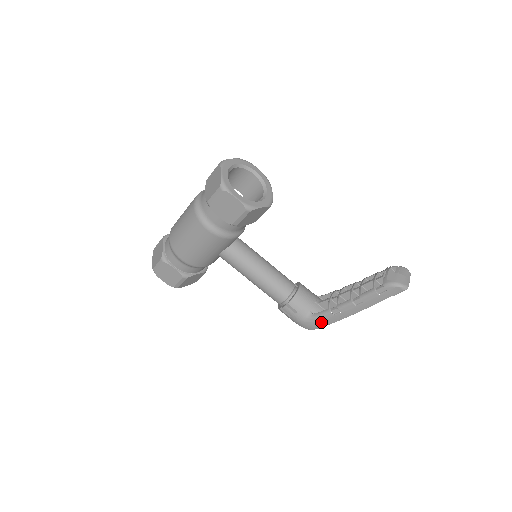
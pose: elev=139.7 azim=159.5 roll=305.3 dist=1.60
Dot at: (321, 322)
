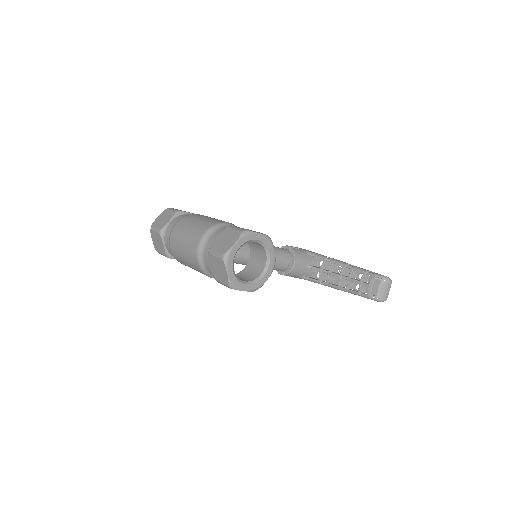
Dot at: occluded
